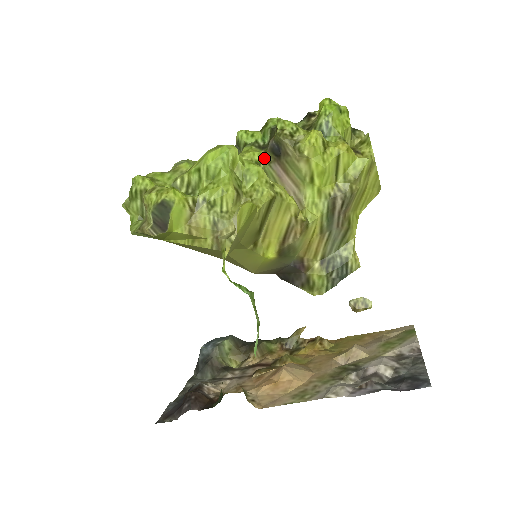
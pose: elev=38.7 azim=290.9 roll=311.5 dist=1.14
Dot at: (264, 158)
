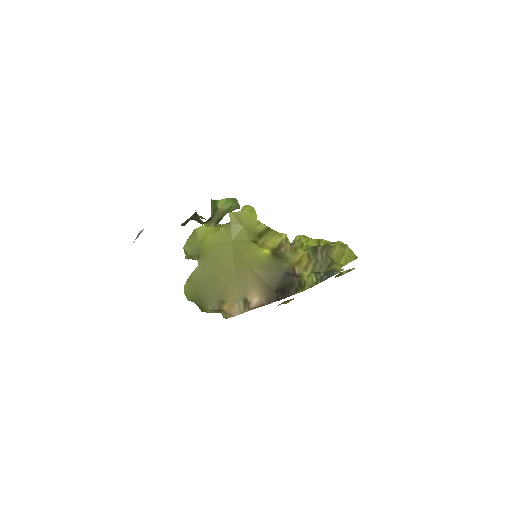
Dot at: occluded
